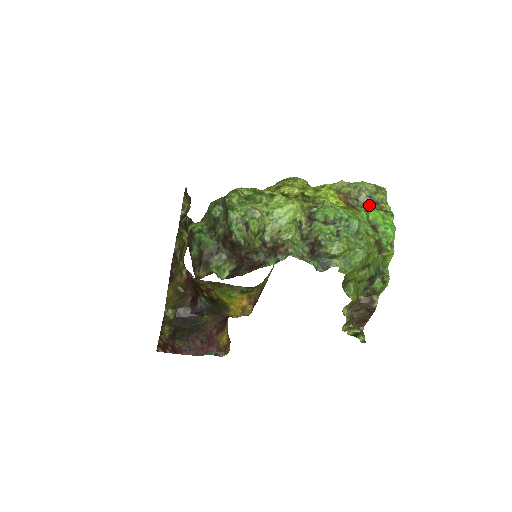
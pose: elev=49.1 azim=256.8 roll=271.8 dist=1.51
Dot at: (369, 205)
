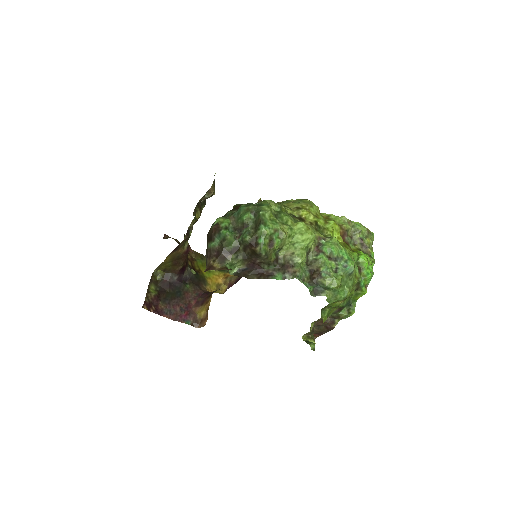
Dot at: (359, 245)
